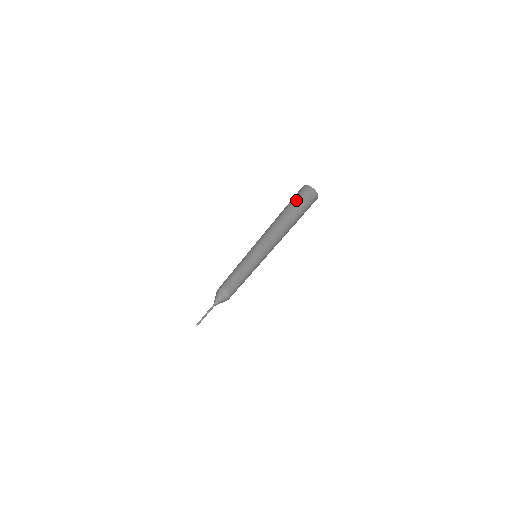
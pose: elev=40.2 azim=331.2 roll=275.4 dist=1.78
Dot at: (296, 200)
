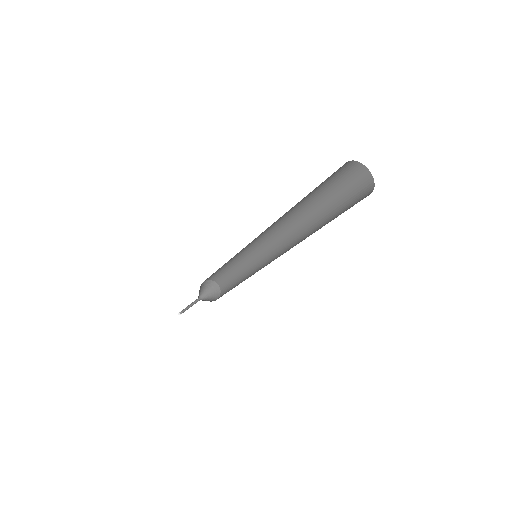
Dot at: (339, 188)
